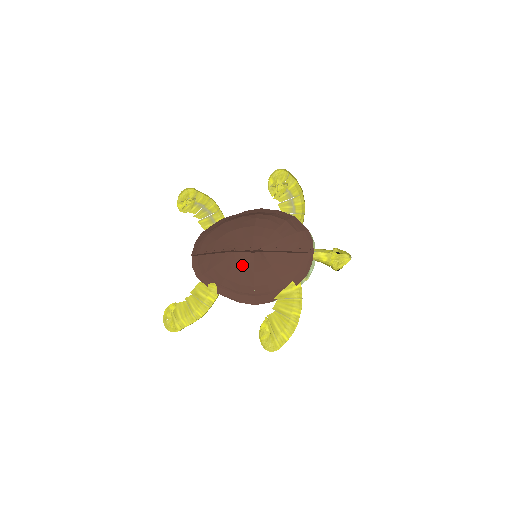
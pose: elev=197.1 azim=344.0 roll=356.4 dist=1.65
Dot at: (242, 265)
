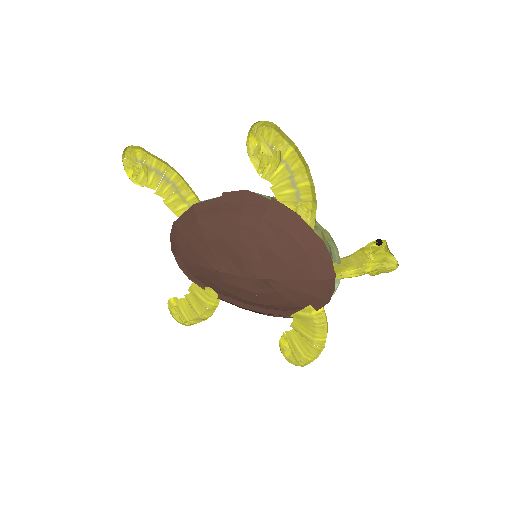
Dot at: (238, 283)
